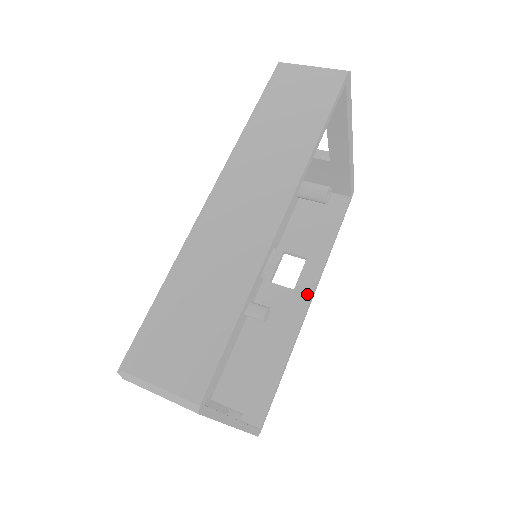
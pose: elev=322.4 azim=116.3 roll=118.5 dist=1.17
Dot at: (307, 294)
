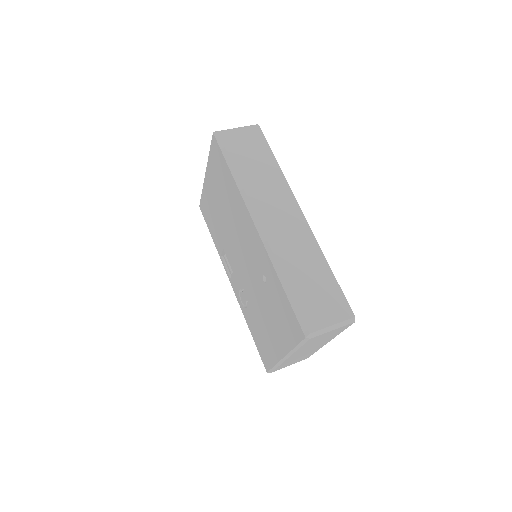
Dot at: occluded
